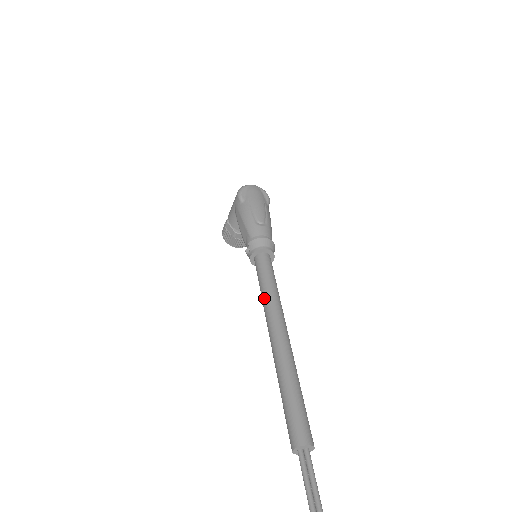
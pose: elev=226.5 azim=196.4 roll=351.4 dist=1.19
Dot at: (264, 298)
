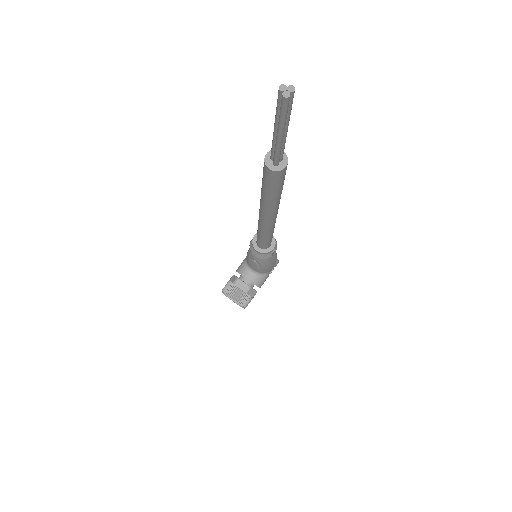
Dot at: occluded
